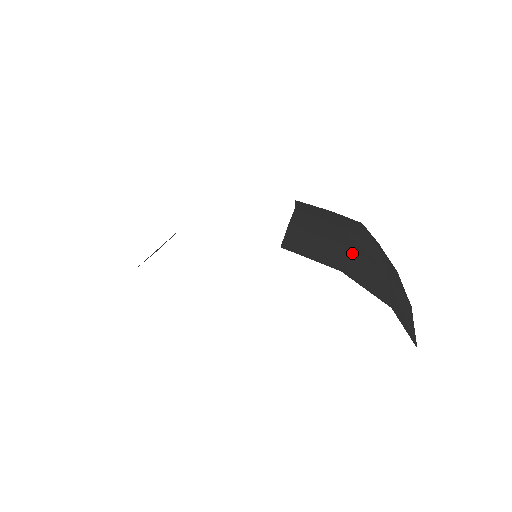
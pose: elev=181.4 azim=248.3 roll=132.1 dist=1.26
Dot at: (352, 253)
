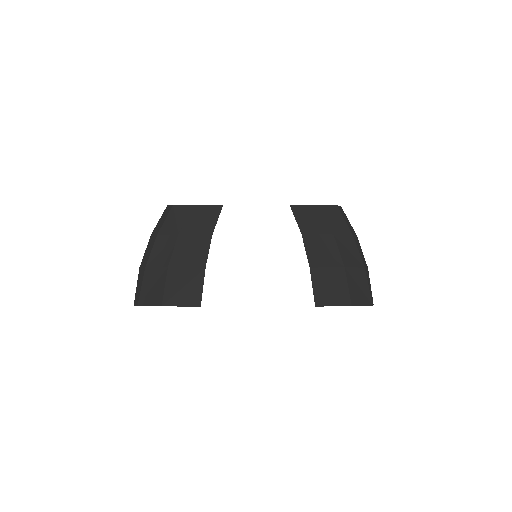
Dot at: (349, 271)
